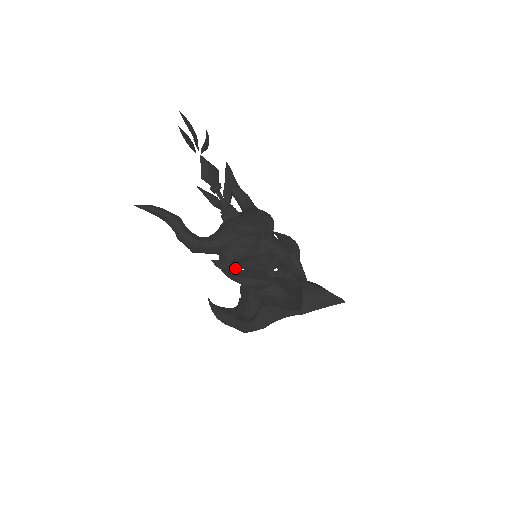
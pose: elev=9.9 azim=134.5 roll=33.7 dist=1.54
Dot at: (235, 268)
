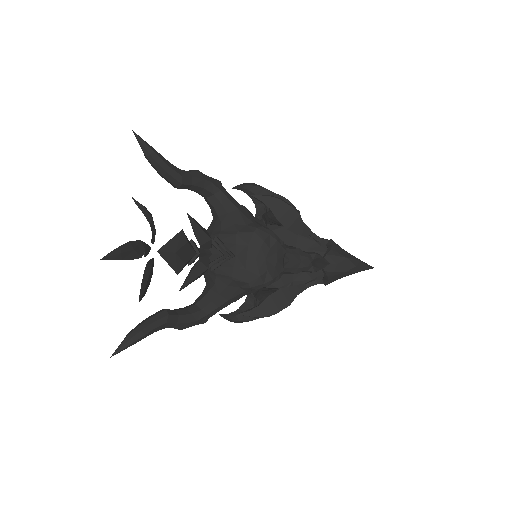
Dot at: occluded
